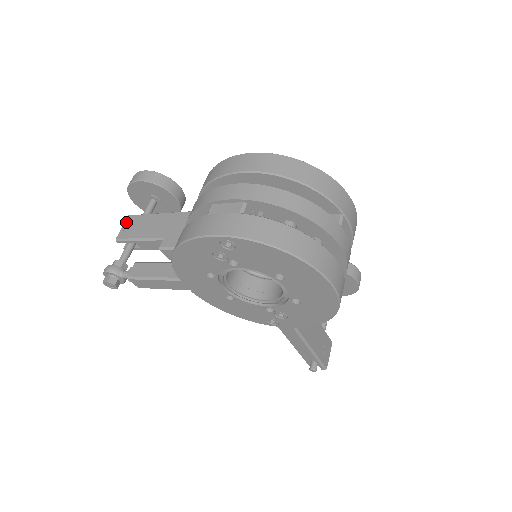
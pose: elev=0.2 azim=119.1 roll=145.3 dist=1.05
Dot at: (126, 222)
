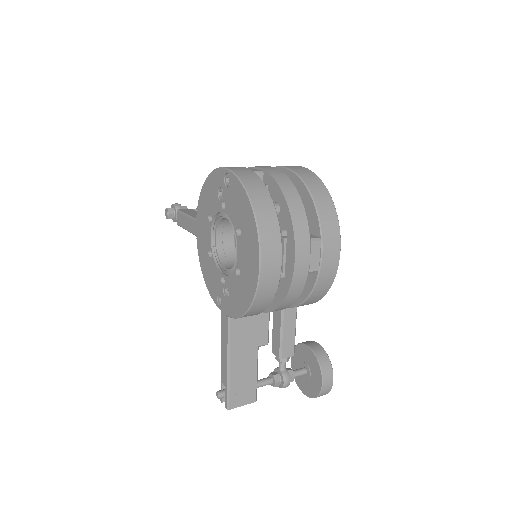
Dot at: occluded
